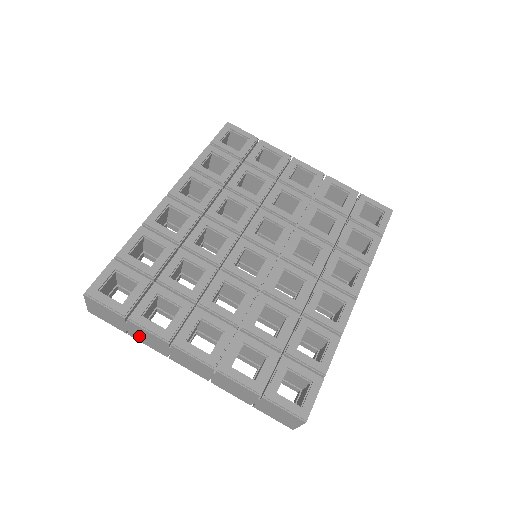
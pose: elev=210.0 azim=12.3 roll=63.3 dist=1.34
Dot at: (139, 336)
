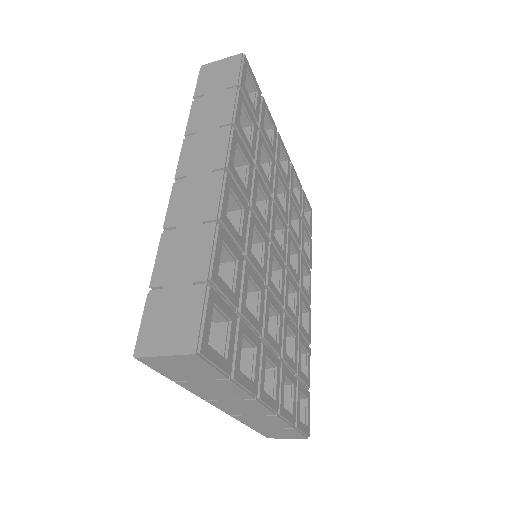
Dot at: (202, 387)
